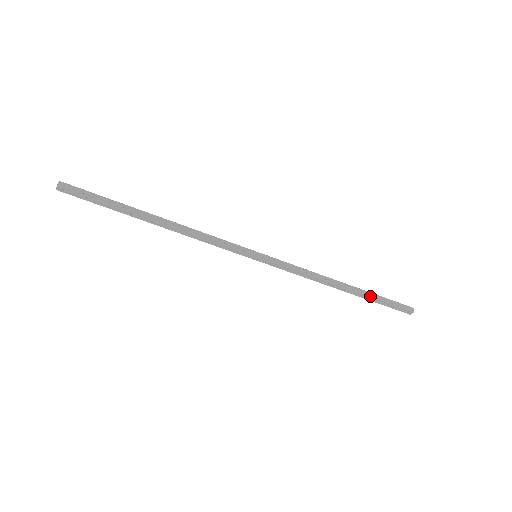
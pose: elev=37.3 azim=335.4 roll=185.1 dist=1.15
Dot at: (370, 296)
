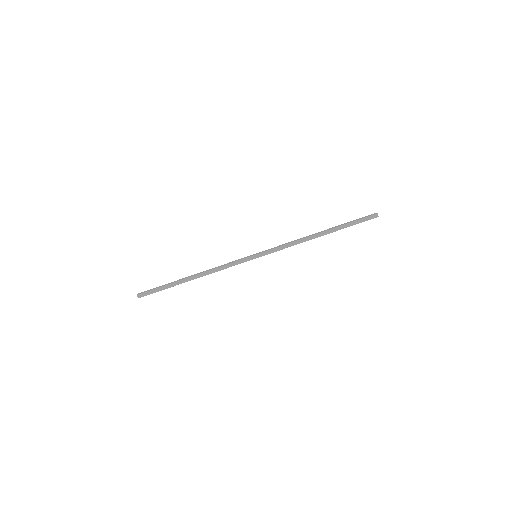
Dot at: occluded
